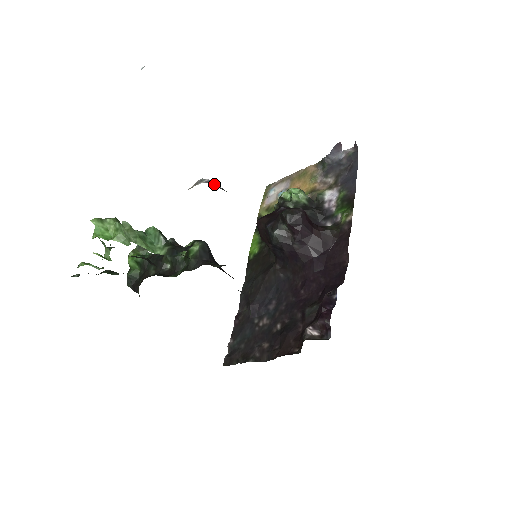
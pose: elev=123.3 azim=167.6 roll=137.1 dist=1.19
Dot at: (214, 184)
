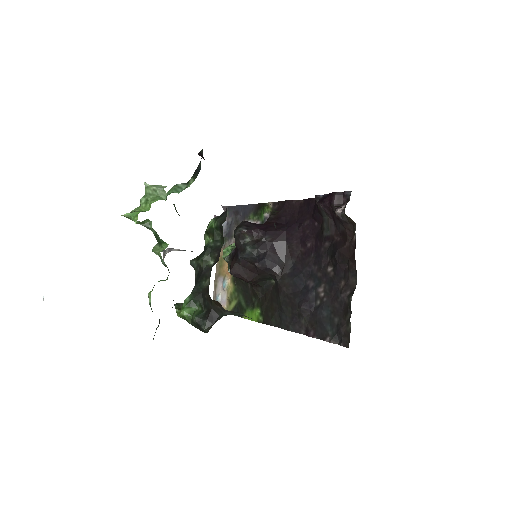
Dot at: (175, 250)
